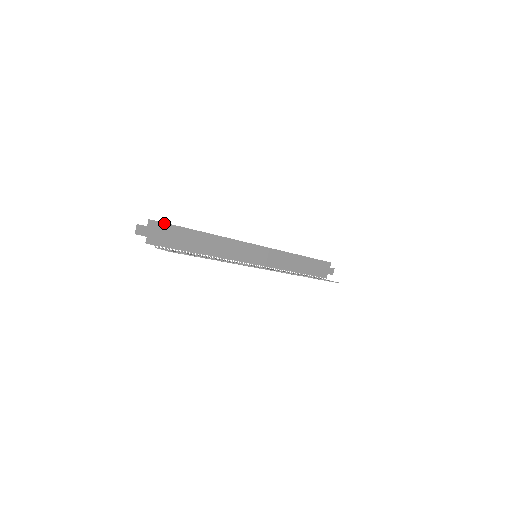
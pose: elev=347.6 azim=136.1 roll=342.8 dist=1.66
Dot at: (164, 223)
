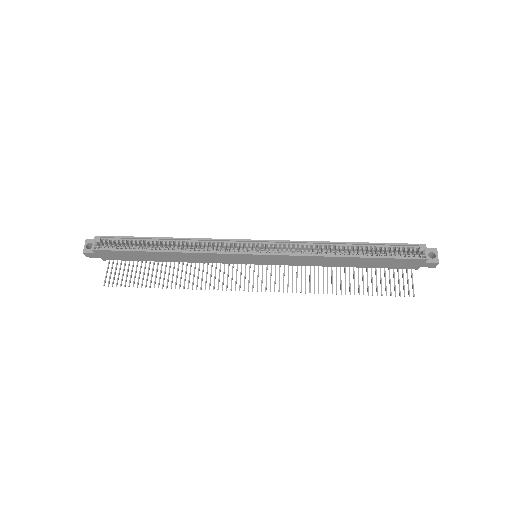
Dot at: (101, 250)
